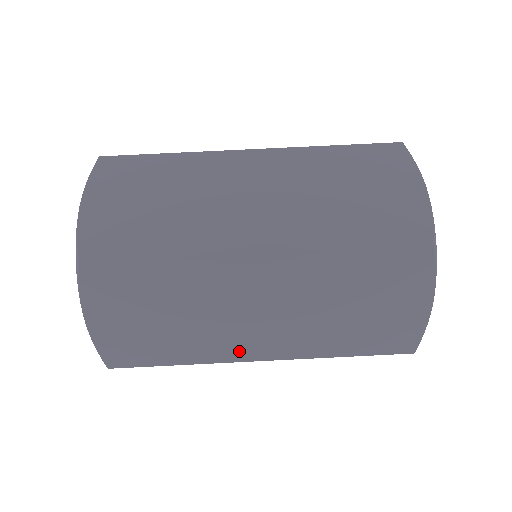
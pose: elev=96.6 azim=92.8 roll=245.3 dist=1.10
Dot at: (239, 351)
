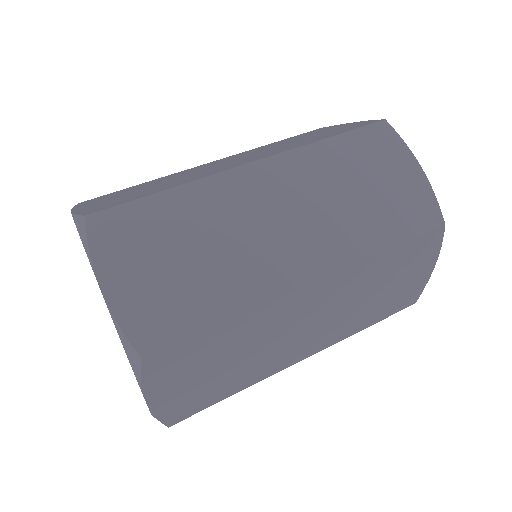
Dot at: (284, 277)
